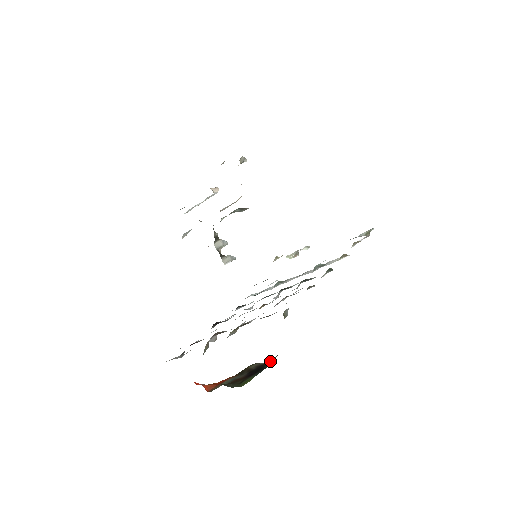
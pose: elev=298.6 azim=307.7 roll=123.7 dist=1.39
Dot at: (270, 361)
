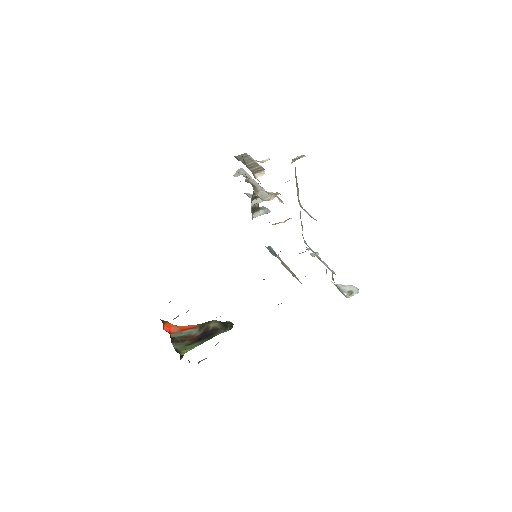
Dot at: (222, 331)
